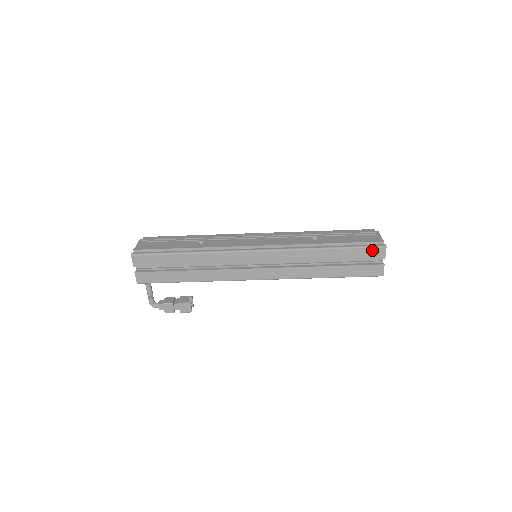
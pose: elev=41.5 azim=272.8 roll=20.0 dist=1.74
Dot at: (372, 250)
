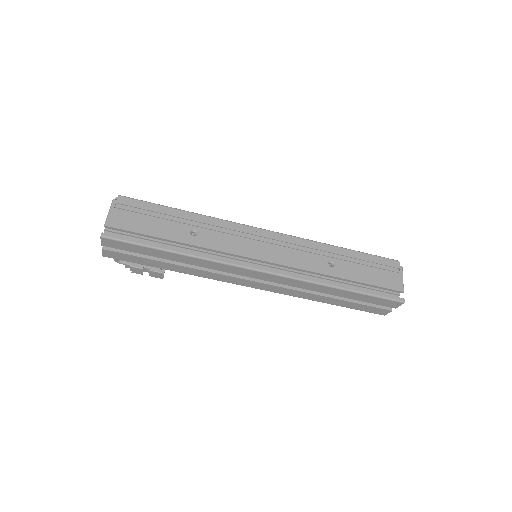
Dot at: (388, 301)
